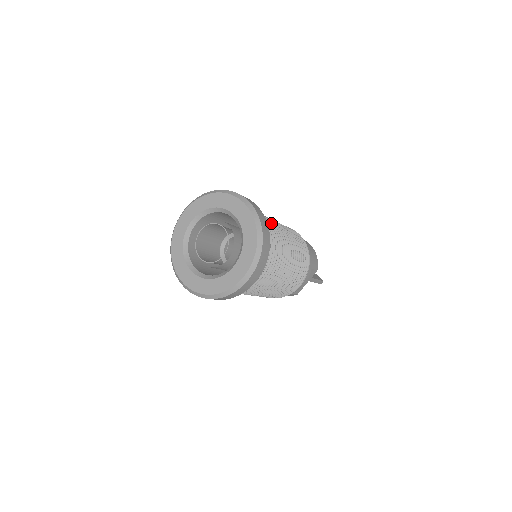
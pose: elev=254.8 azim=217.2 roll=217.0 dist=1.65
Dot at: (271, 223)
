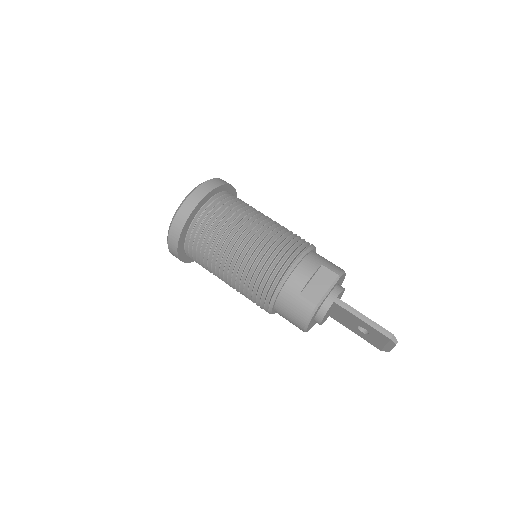
Dot at: occluded
